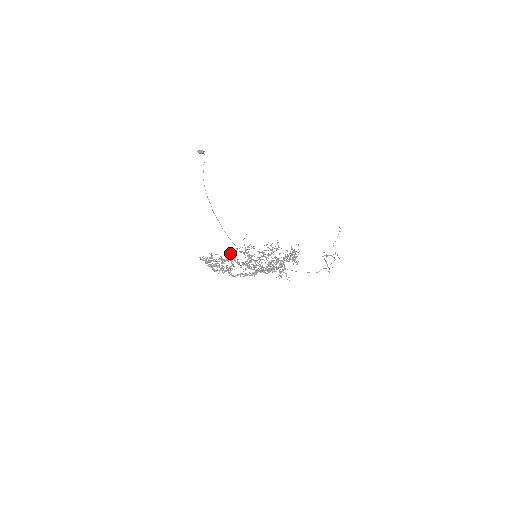
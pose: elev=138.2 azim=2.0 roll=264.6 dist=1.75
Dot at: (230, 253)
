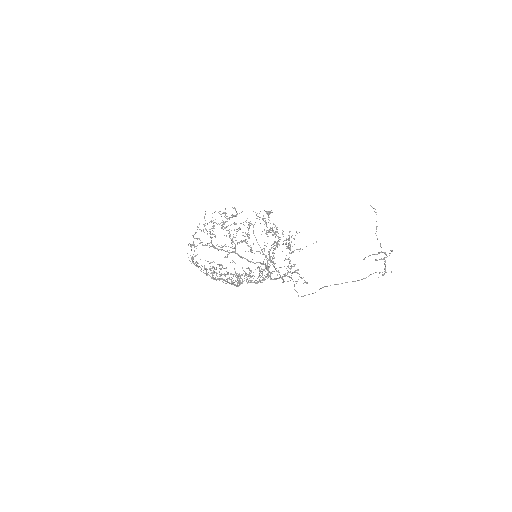
Dot at: occluded
